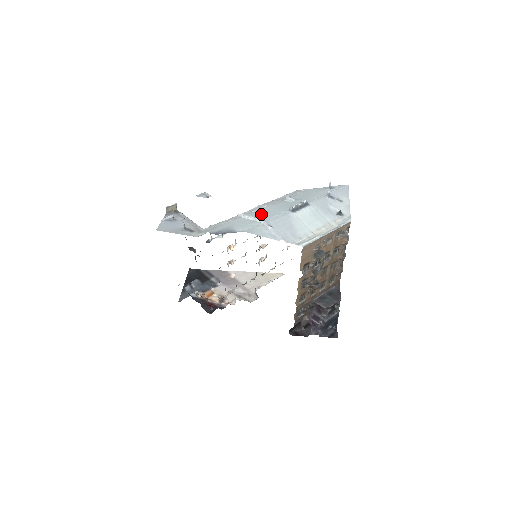
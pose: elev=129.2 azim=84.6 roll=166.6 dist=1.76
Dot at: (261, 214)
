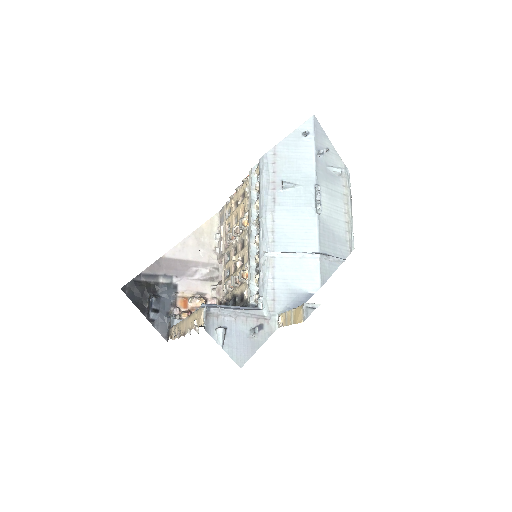
Dot at: (292, 238)
